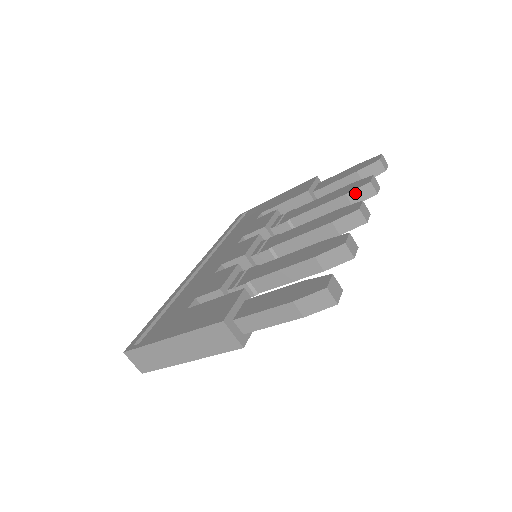
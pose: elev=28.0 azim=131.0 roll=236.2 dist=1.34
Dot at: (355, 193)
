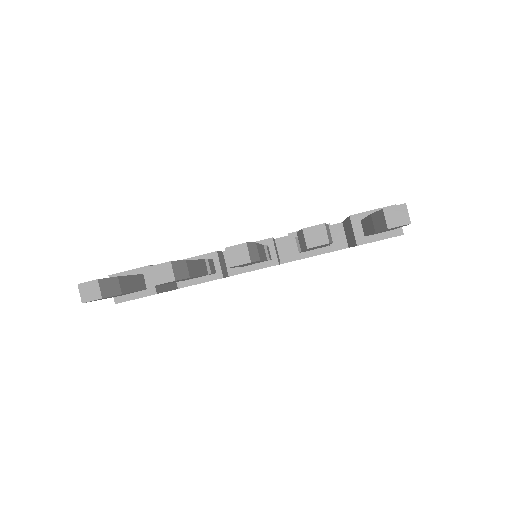
Dot at: (300, 235)
